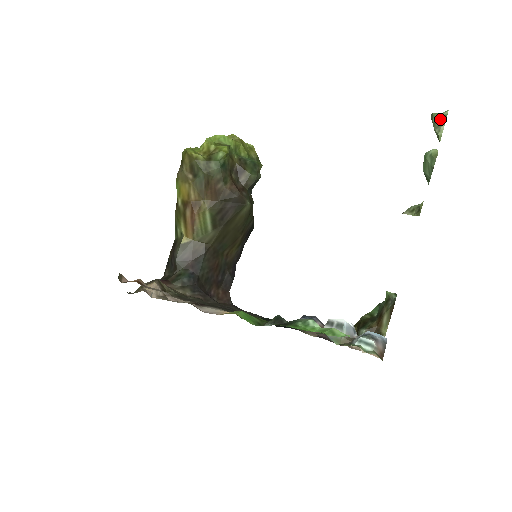
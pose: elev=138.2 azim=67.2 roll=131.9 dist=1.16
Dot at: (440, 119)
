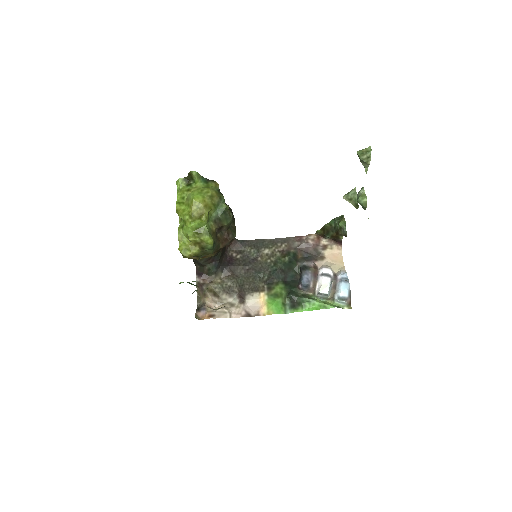
Dot at: (365, 161)
